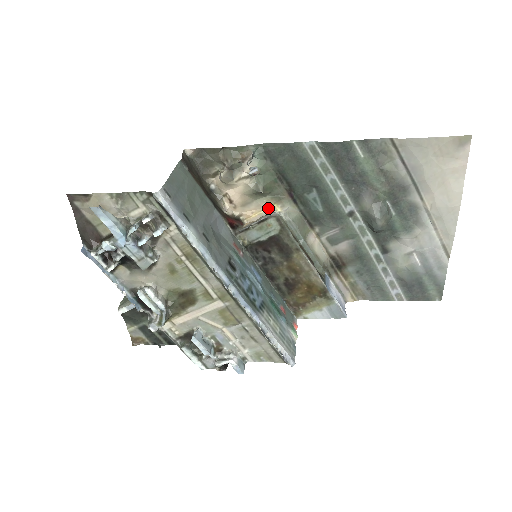
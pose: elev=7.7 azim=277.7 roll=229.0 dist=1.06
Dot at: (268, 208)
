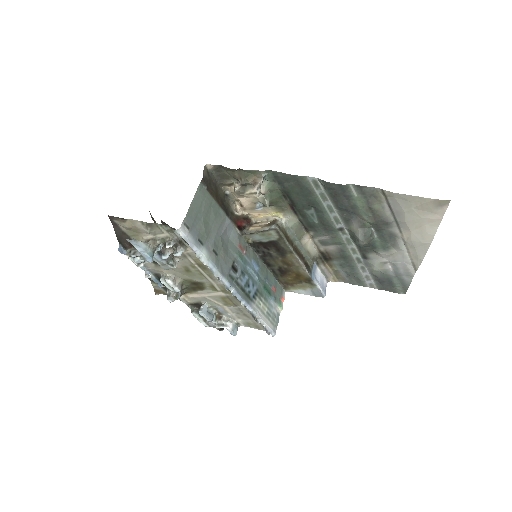
Dot at: (272, 214)
